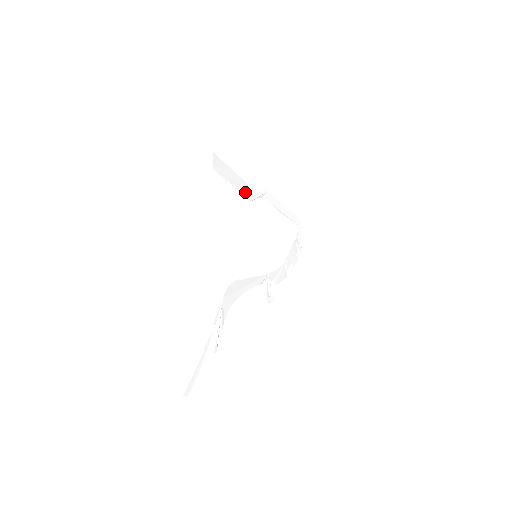
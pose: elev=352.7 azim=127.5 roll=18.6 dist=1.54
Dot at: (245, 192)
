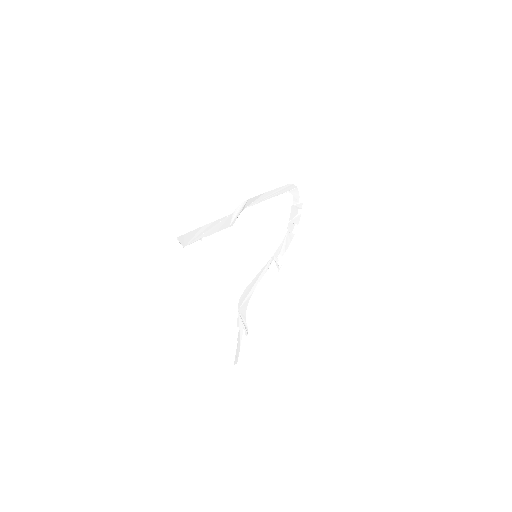
Dot at: (224, 225)
